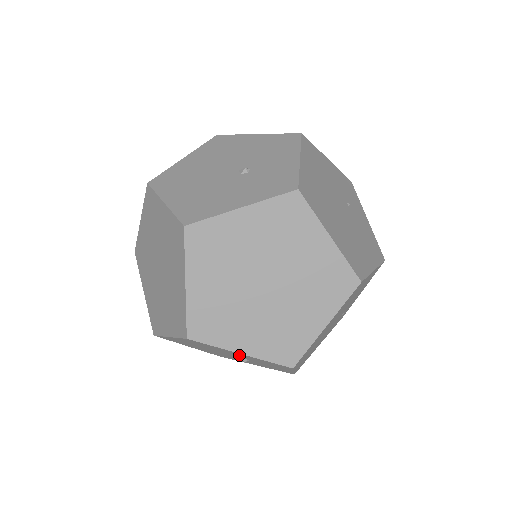
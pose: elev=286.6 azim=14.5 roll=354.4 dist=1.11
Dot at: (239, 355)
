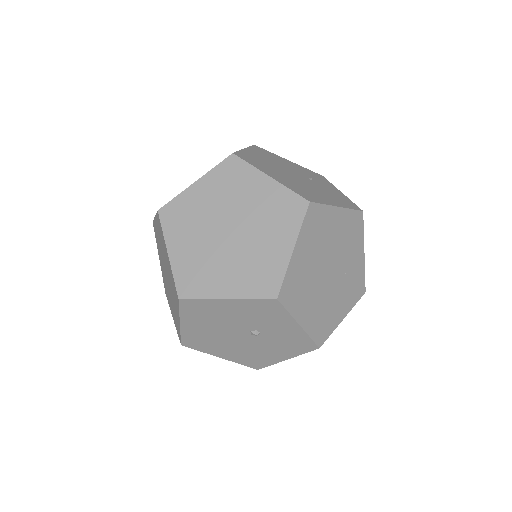
Dot at: (236, 314)
